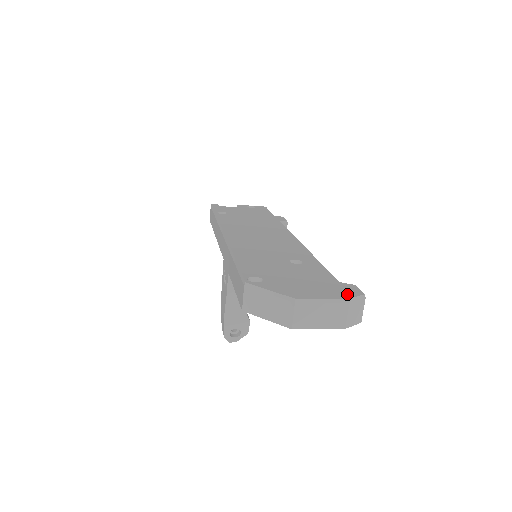
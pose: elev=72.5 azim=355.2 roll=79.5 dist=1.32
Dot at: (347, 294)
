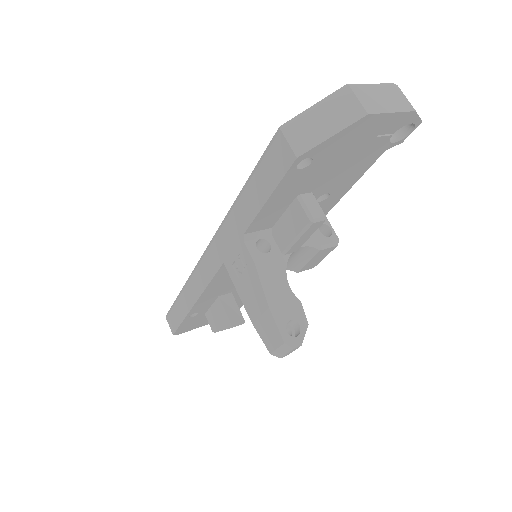
Dot at: occluded
